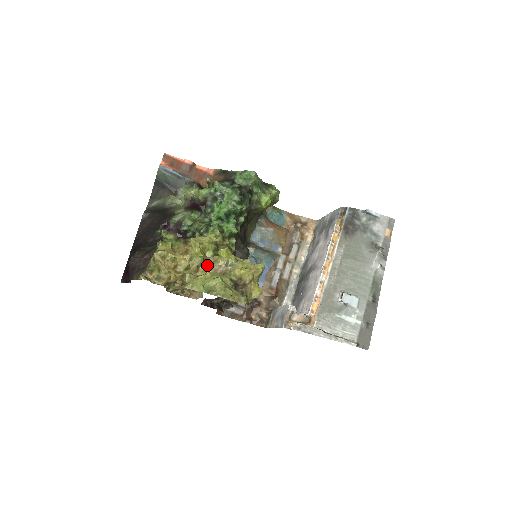
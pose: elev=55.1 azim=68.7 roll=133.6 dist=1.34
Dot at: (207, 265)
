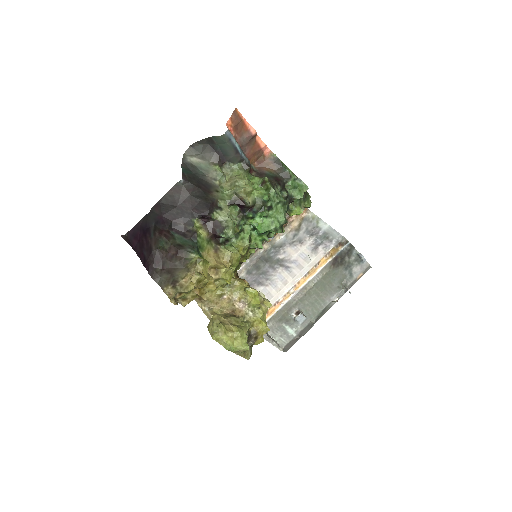
Dot at: (226, 286)
